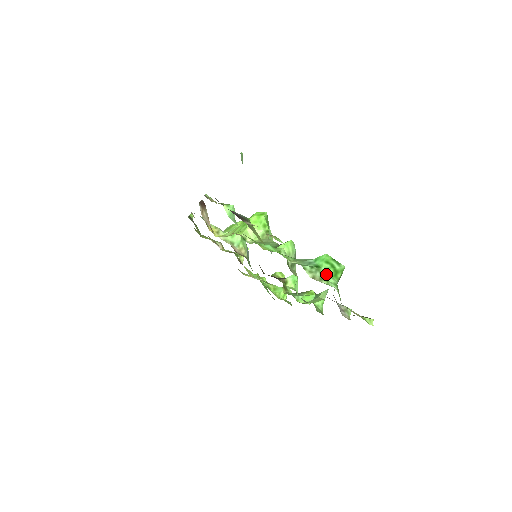
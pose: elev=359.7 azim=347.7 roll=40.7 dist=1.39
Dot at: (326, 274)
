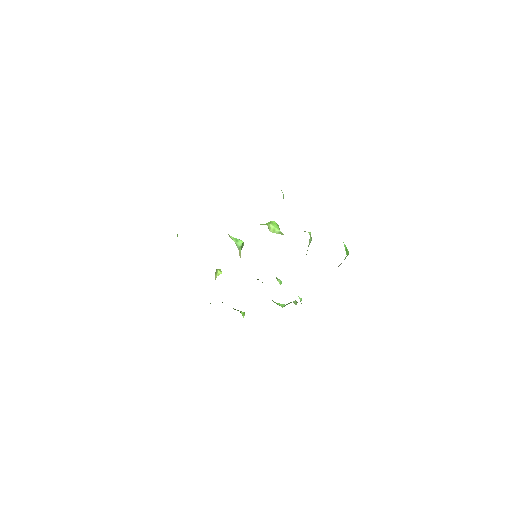
Dot at: occluded
